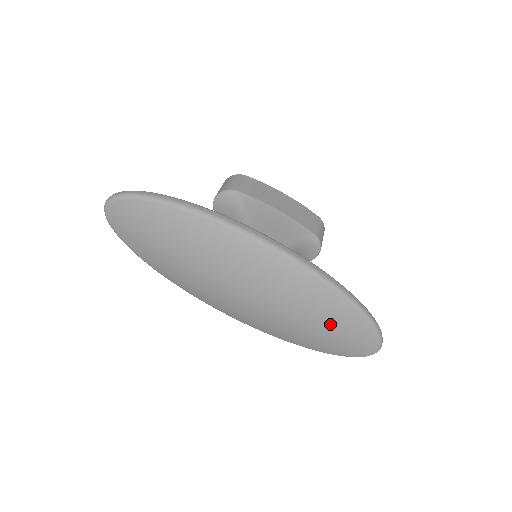
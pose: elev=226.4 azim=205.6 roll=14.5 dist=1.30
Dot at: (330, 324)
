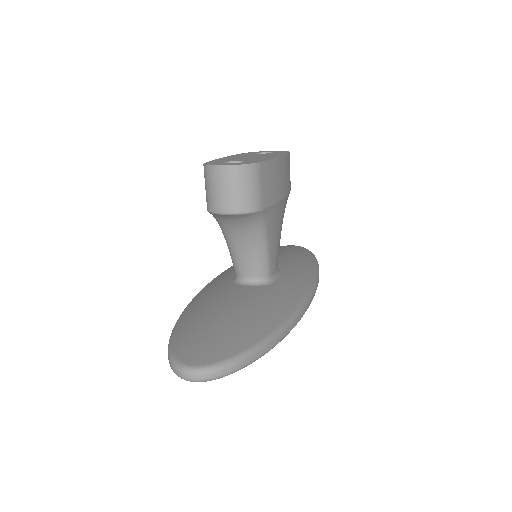
Dot at: occluded
